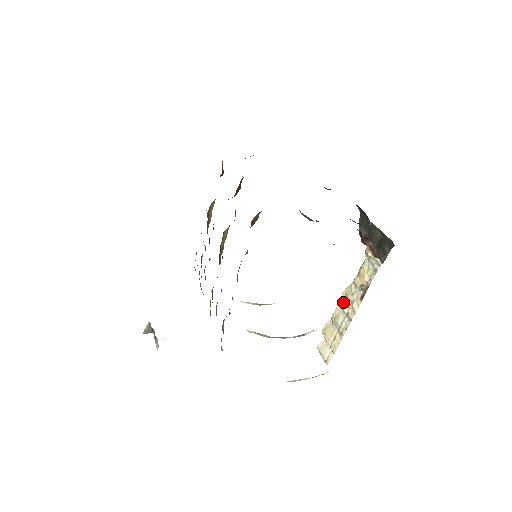
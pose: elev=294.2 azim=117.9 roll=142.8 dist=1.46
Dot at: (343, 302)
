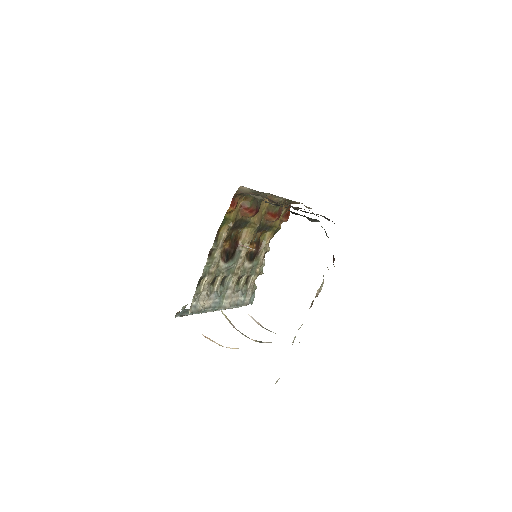
Dot at: occluded
